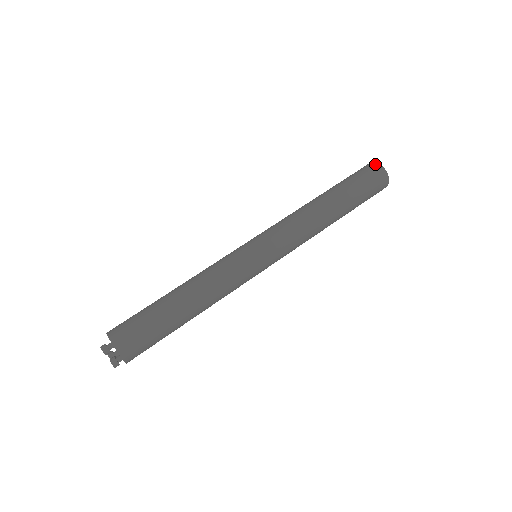
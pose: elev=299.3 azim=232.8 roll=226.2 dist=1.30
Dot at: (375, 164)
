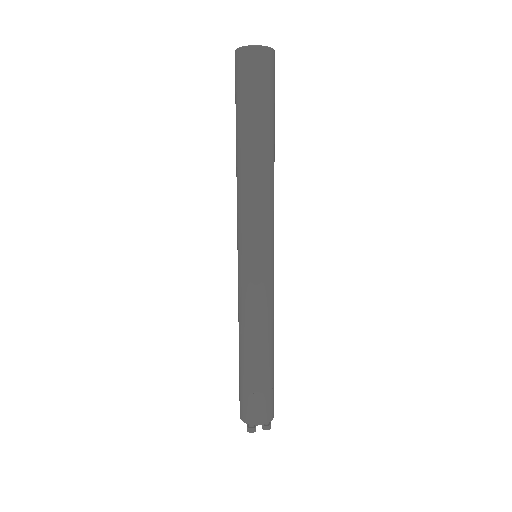
Dot at: (239, 53)
